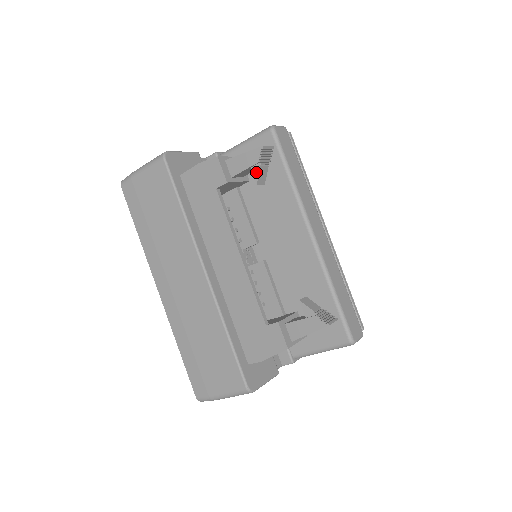
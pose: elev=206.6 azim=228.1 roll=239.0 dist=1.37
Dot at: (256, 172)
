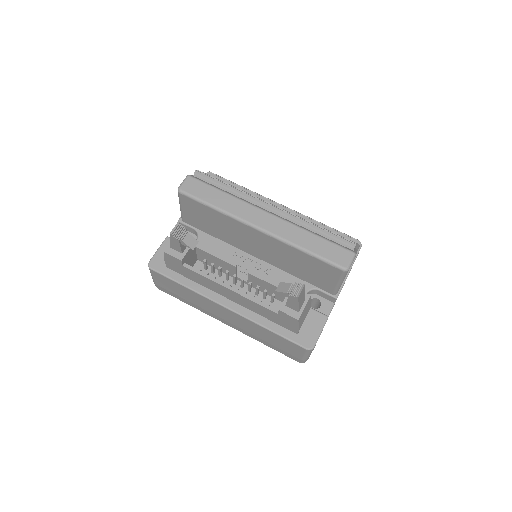
Dot at: (185, 245)
